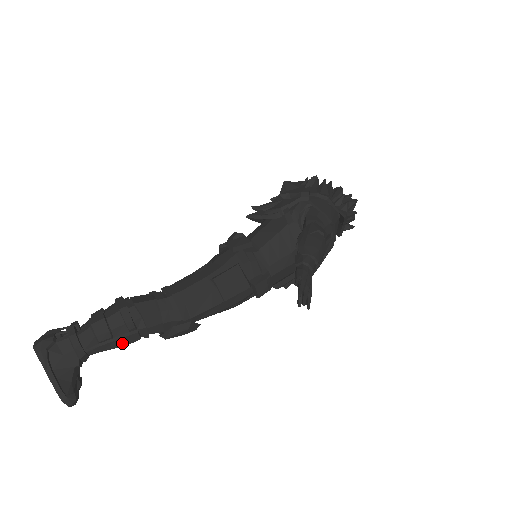
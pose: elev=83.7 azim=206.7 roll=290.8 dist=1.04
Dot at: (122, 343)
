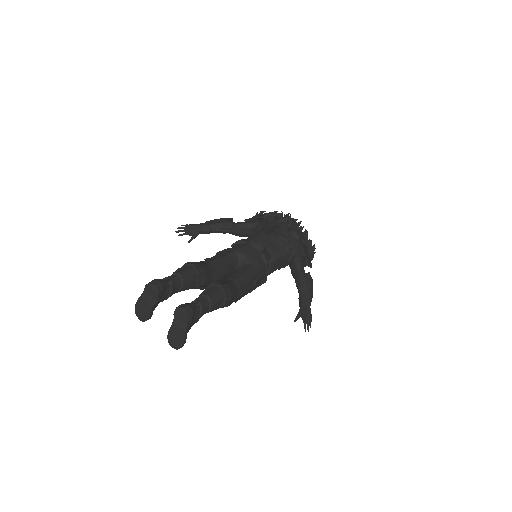
Dot at: occluded
